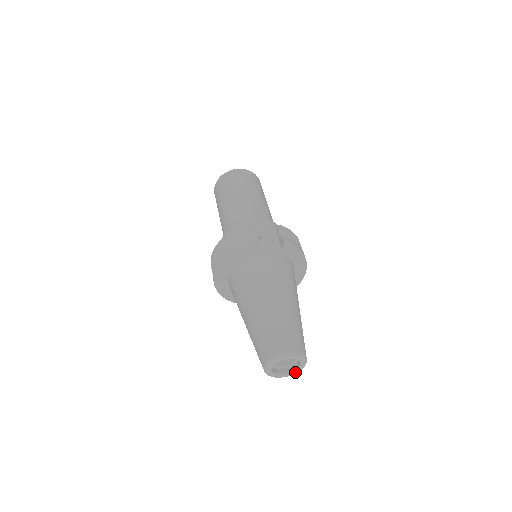
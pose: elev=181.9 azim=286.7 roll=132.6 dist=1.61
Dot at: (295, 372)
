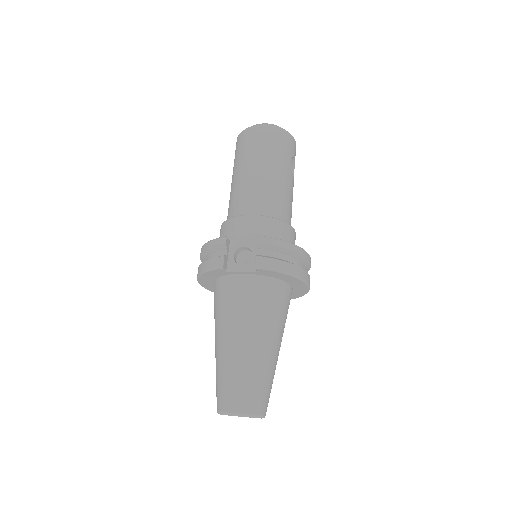
Dot at: occluded
